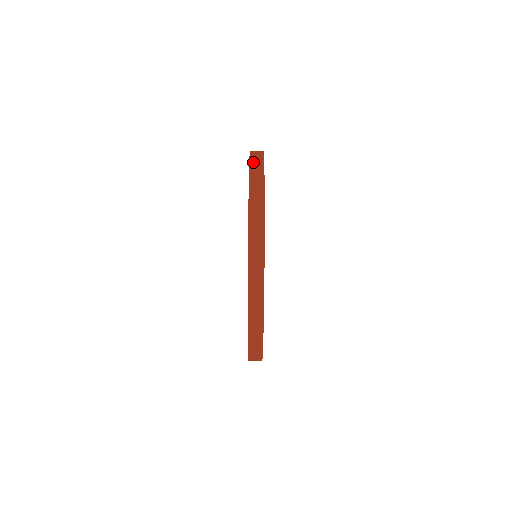
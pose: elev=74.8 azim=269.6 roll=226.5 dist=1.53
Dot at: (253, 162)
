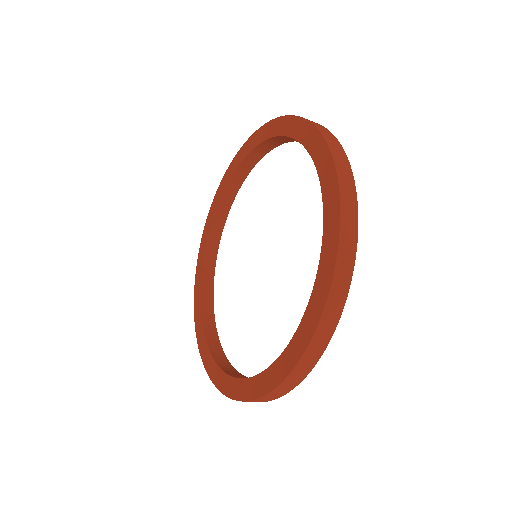
Dot at: (338, 160)
